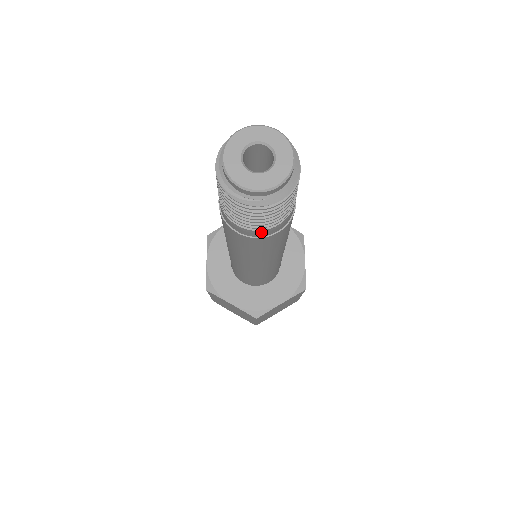
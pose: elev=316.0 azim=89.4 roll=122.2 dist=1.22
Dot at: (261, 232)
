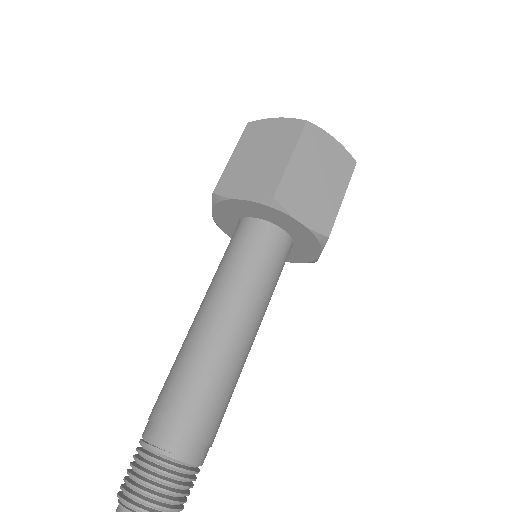
Dot at: occluded
